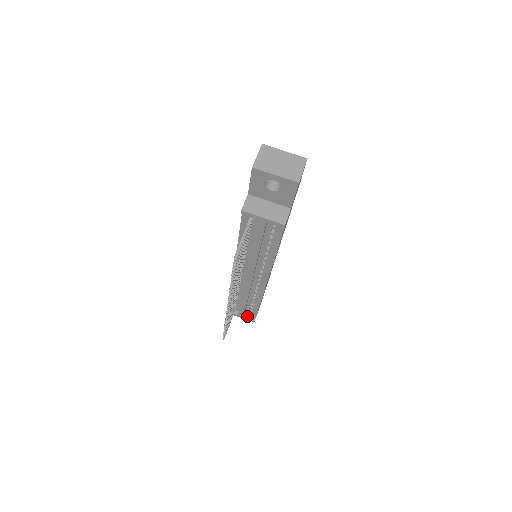
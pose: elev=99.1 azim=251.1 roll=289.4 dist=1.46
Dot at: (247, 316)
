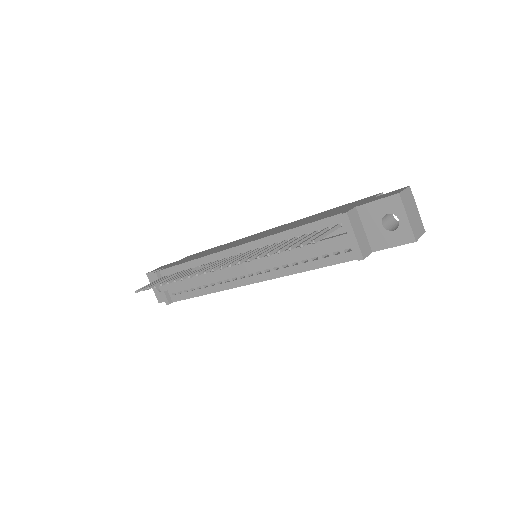
Dot at: (167, 294)
